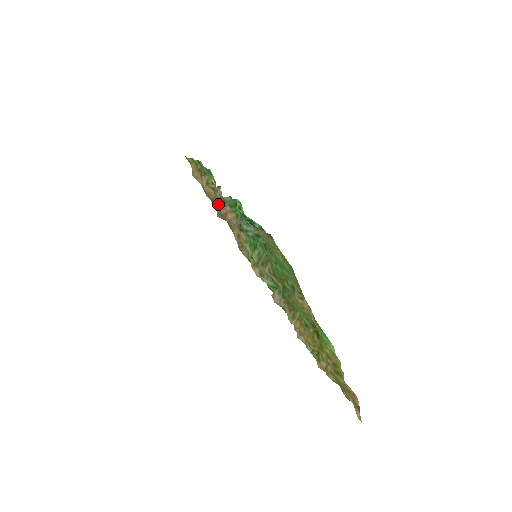
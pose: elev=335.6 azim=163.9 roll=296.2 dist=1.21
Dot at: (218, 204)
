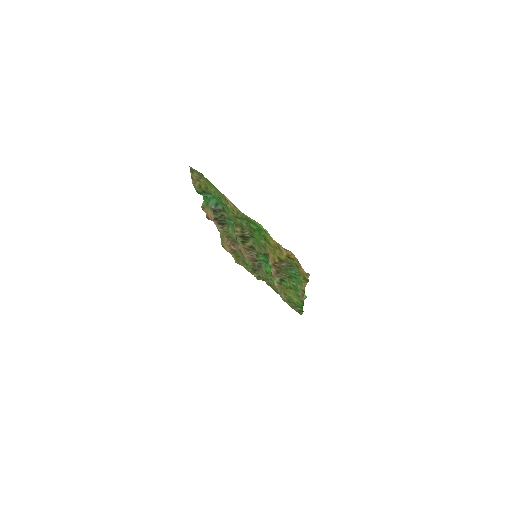
Dot at: (245, 259)
